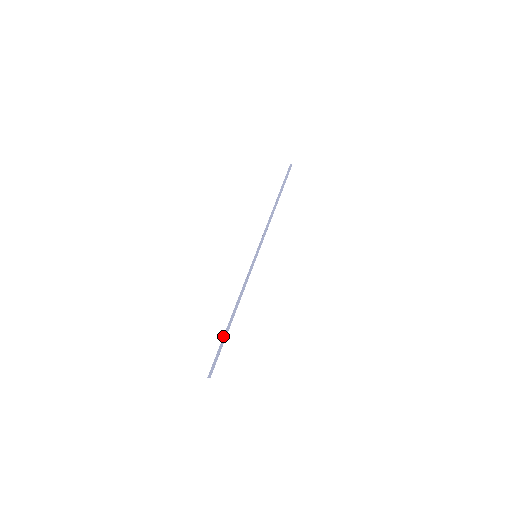
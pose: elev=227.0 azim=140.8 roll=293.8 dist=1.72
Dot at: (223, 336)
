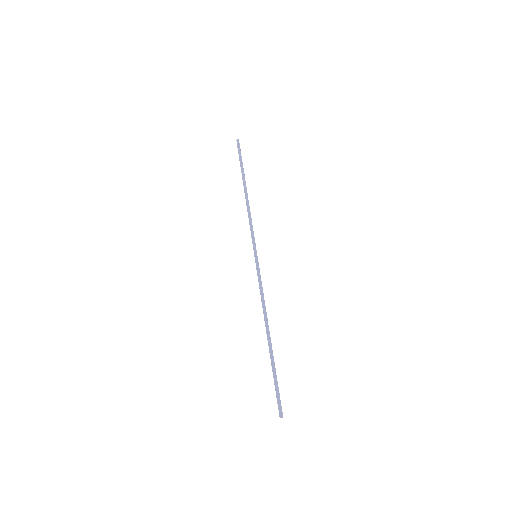
Dot at: occluded
